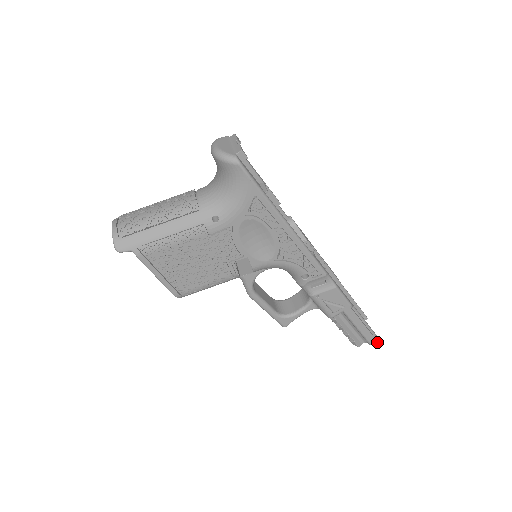
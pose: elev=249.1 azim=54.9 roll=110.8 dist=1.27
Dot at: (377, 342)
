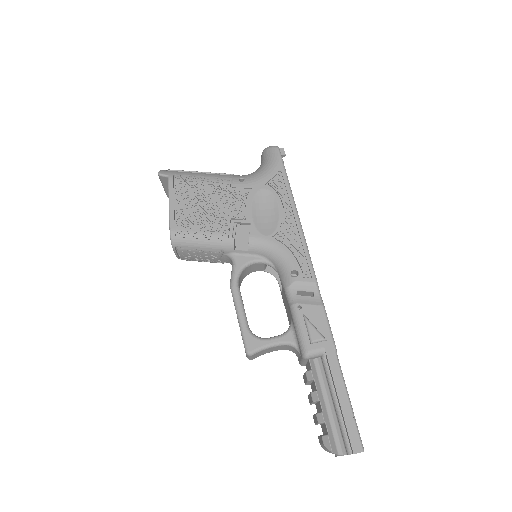
Dot at: (360, 444)
